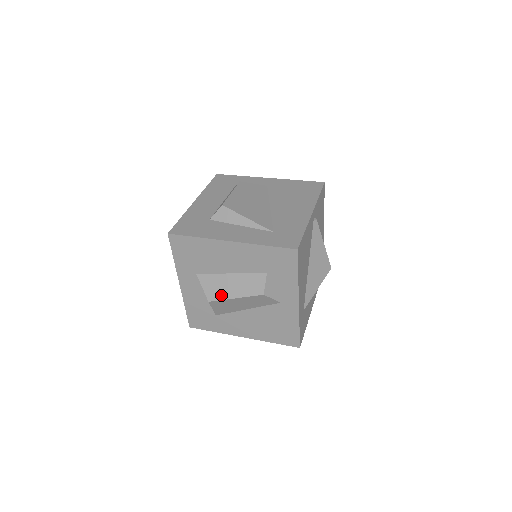
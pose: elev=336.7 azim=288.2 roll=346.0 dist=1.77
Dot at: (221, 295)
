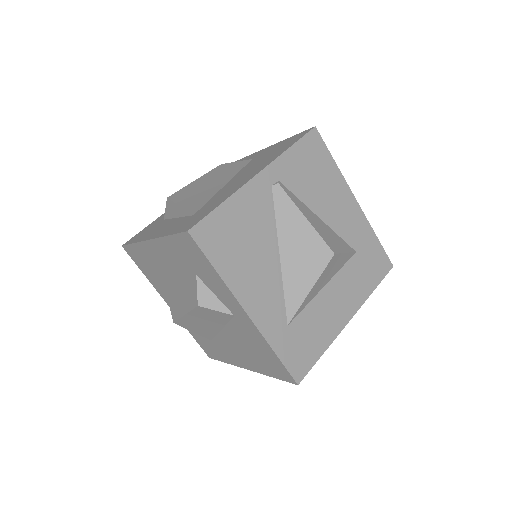
Dot at: (178, 312)
